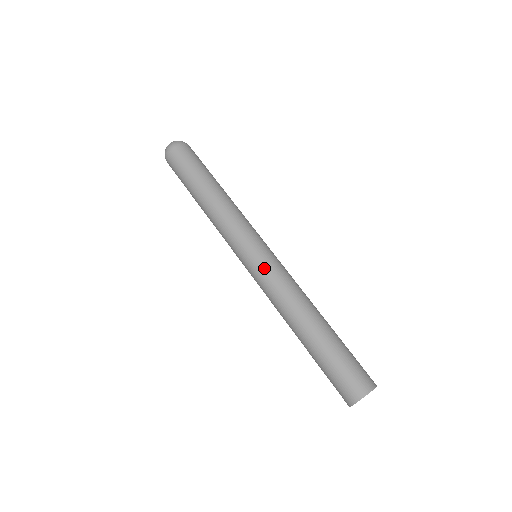
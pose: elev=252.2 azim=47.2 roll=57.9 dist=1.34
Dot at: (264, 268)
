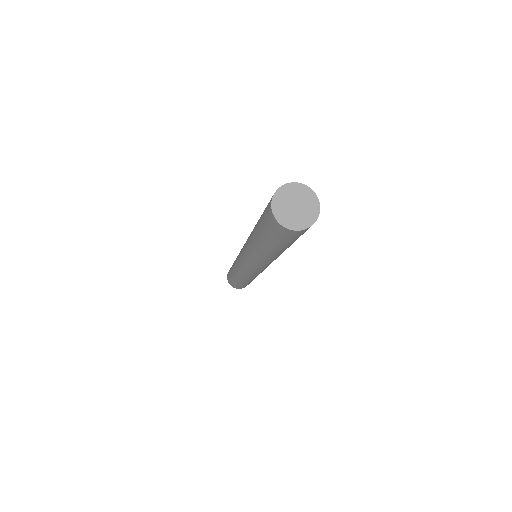
Dot at: occluded
